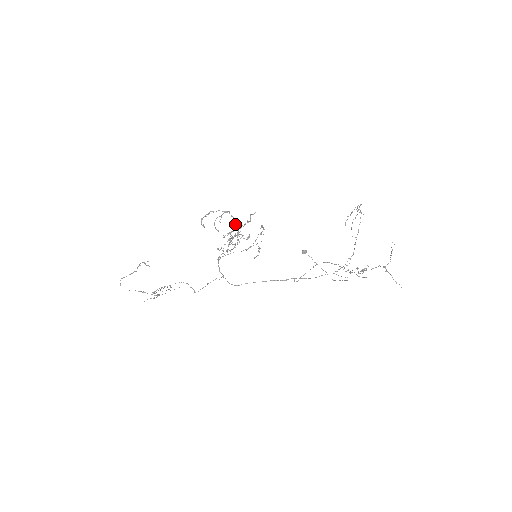
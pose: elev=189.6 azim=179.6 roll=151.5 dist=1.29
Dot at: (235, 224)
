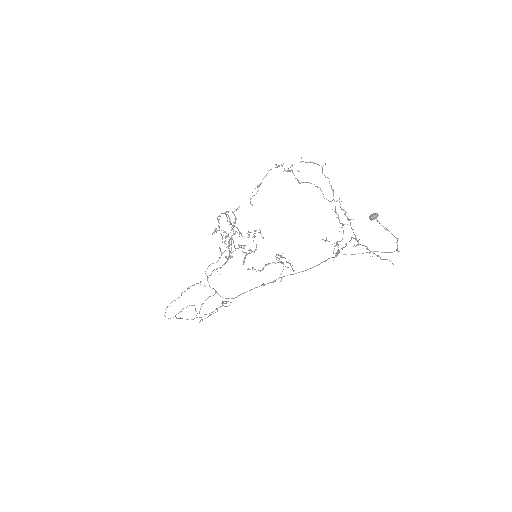
Dot at: occluded
